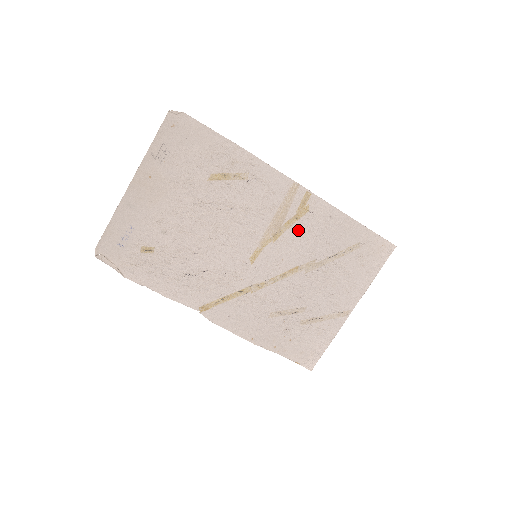
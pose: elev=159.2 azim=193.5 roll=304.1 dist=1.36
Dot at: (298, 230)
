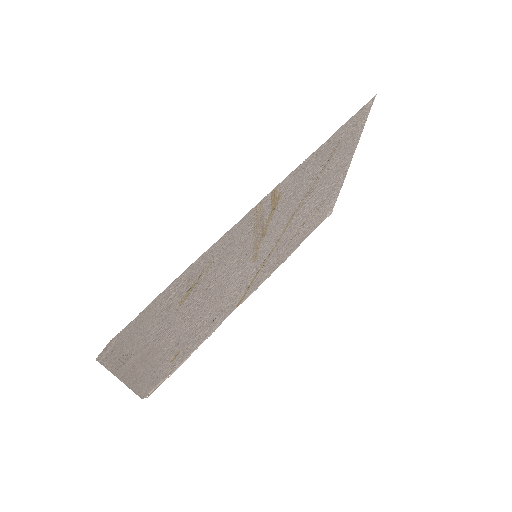
Dot at: (280, 209)
